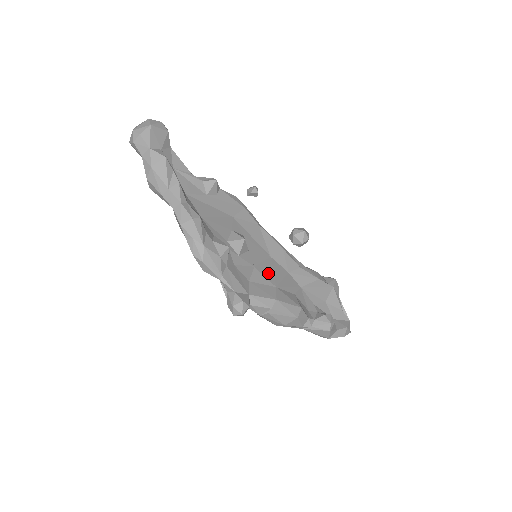
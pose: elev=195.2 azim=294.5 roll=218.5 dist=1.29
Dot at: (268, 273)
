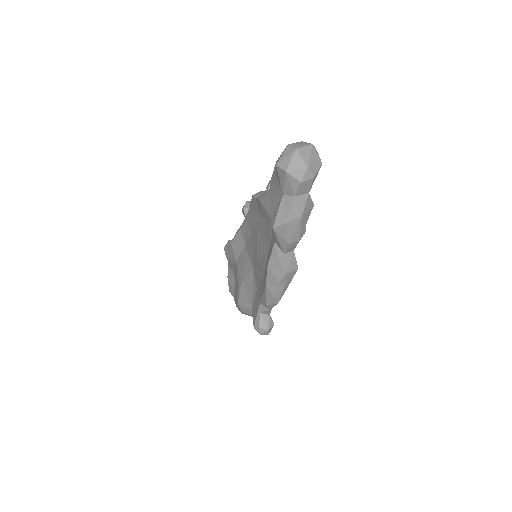
Dot at: occluded
